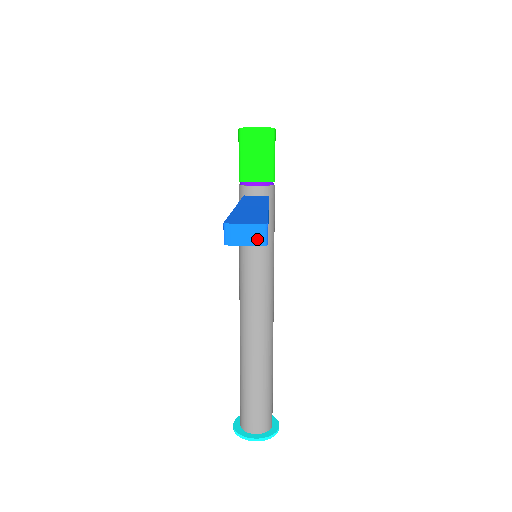
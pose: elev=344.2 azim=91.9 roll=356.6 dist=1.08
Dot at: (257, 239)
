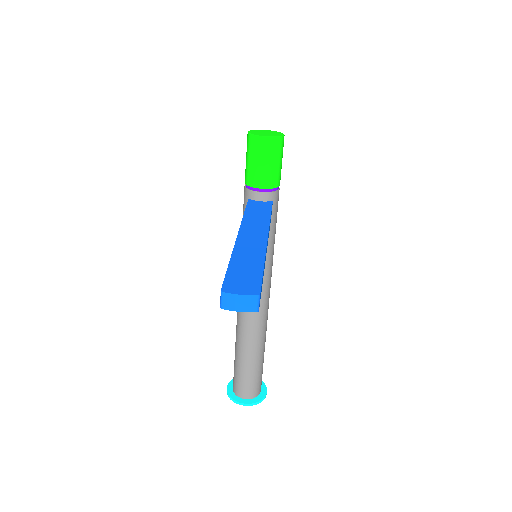
Dot at: (250, 307)
